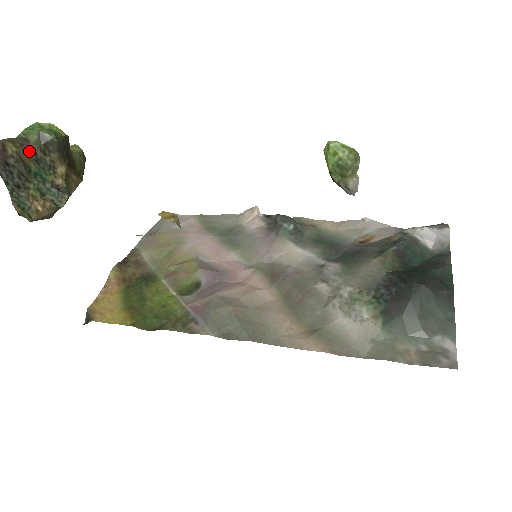
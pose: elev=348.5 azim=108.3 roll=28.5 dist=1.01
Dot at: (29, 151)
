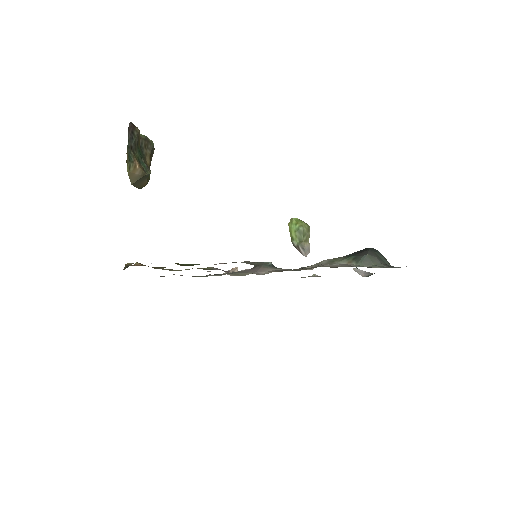
Dot at: (140, 139)
